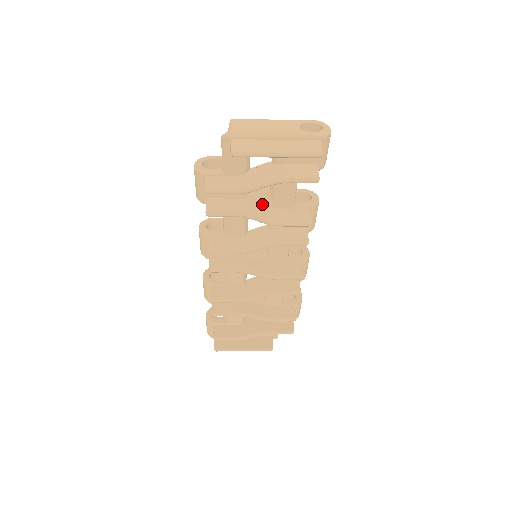
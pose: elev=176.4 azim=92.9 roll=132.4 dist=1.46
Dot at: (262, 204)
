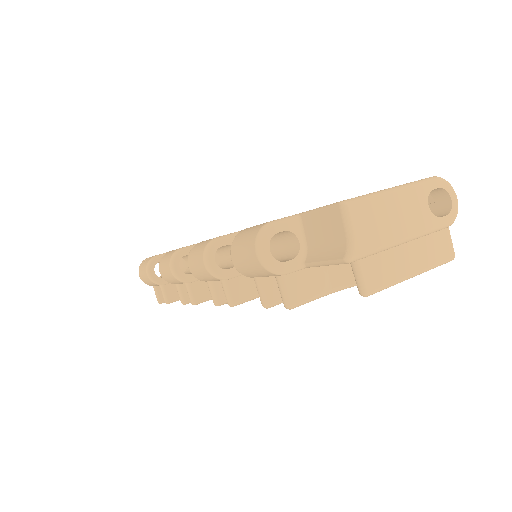
Dot at: occluded
